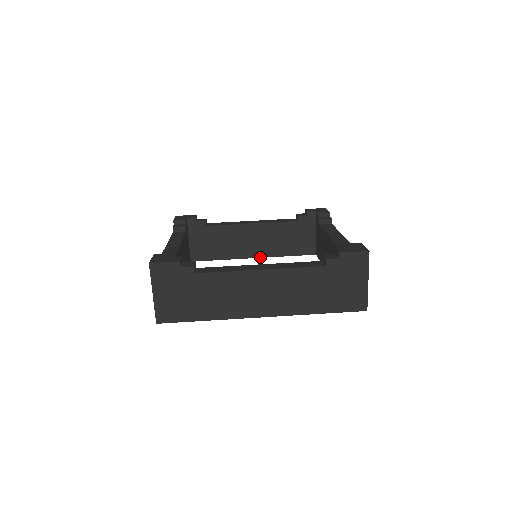
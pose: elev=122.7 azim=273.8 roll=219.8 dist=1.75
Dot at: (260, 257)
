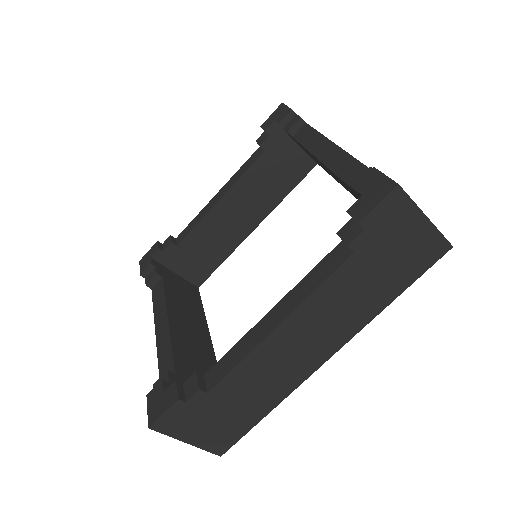
Dot at: occluded
